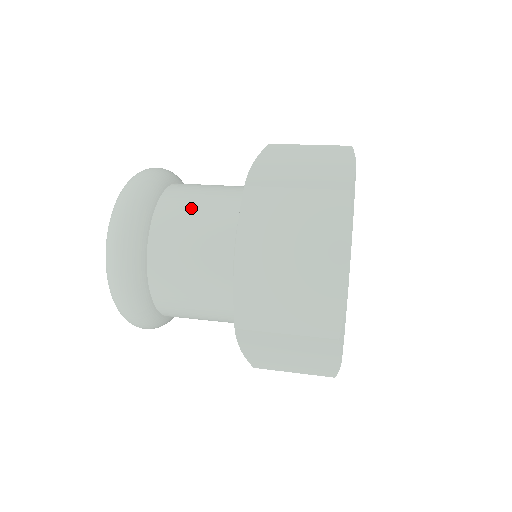
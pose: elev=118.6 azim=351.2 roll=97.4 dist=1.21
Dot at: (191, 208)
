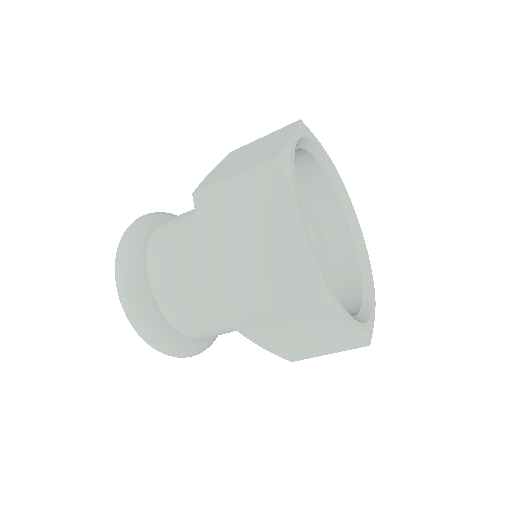
Dot at: occluded
